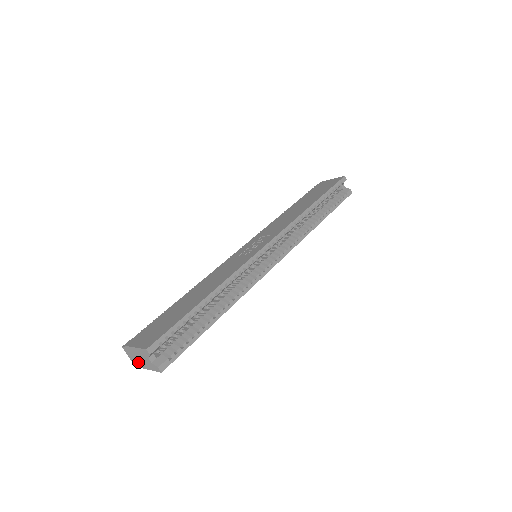
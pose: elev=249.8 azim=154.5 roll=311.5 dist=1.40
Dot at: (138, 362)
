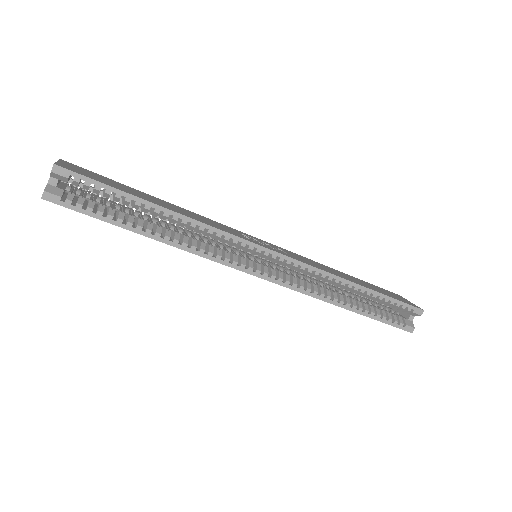
Dot at: occluded
